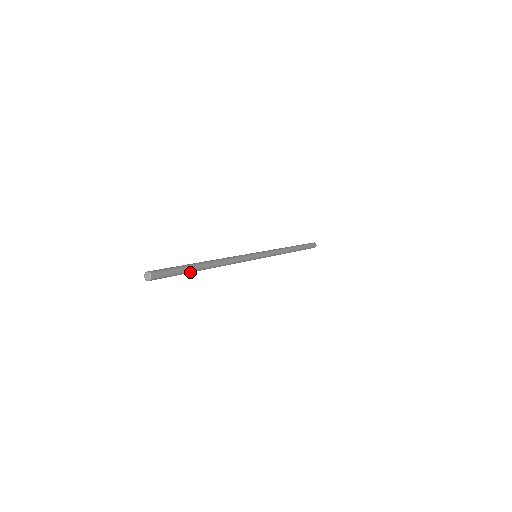
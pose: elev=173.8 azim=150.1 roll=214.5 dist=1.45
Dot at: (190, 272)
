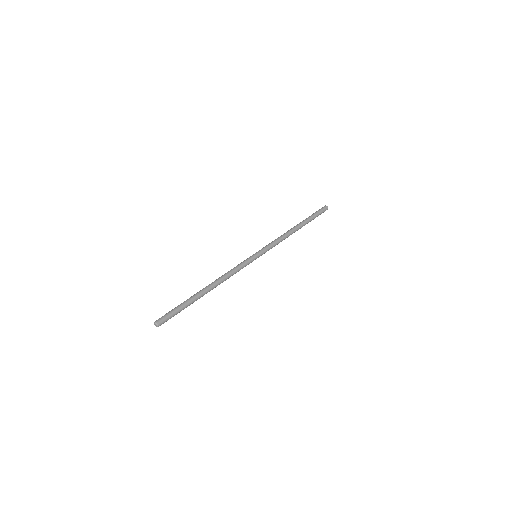
Dot at: (190, 303)
